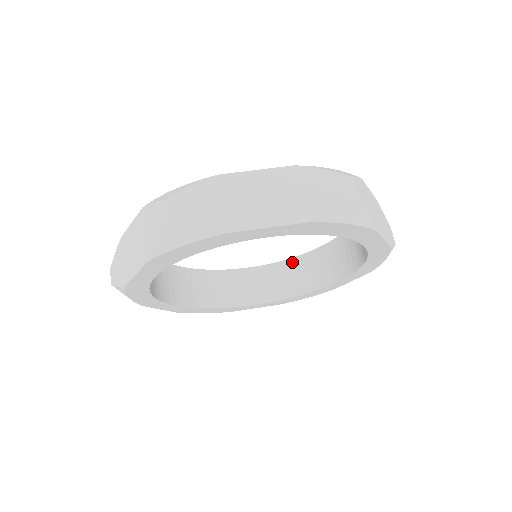
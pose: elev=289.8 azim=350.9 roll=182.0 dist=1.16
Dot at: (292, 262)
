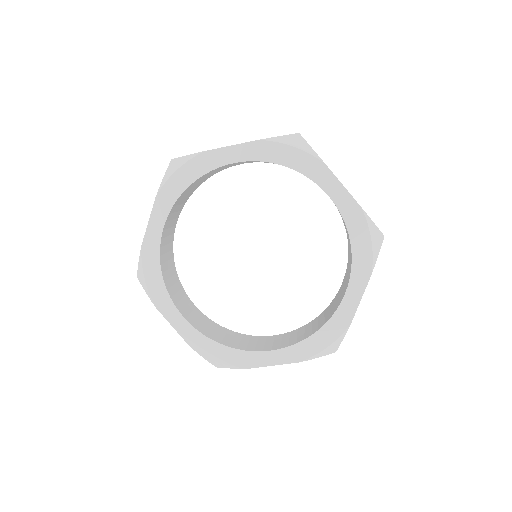
Dot at: (229, 331)
